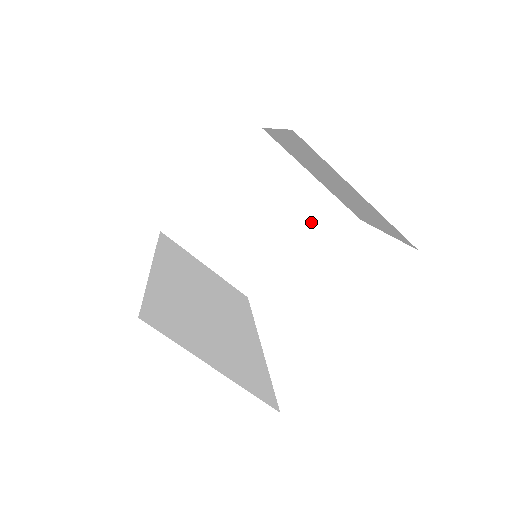
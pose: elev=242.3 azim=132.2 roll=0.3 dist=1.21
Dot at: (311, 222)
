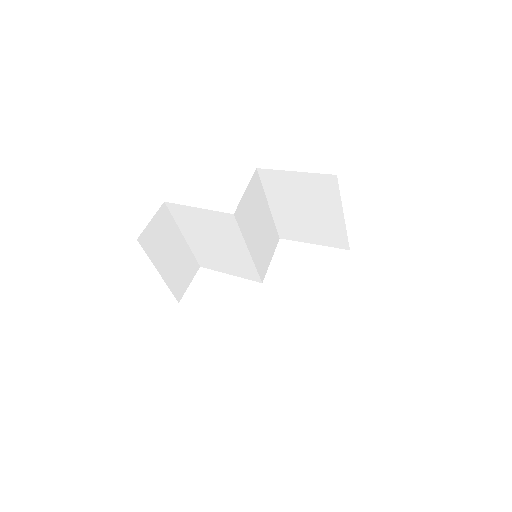
Dot at: (266, 236)
